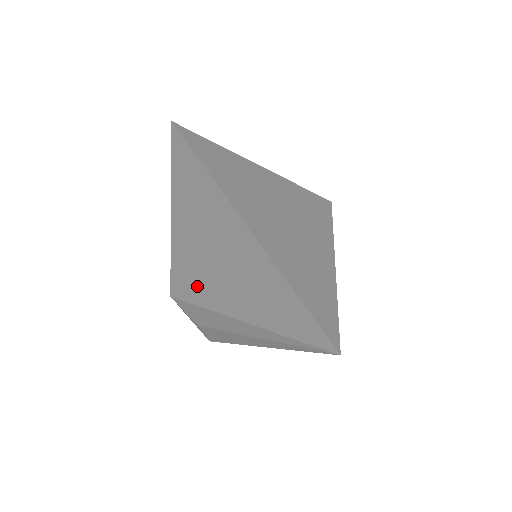
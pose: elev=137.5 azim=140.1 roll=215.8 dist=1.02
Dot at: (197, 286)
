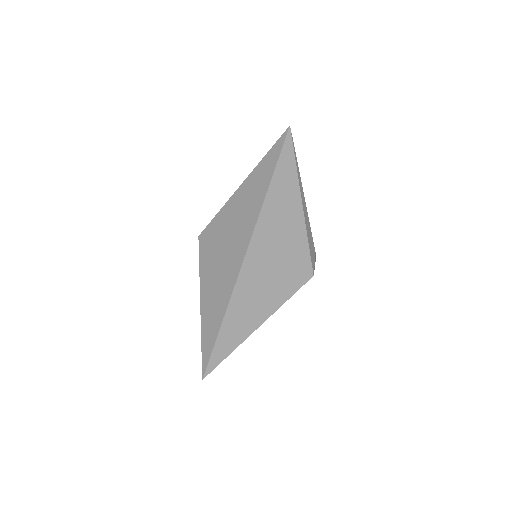
Dot at: (206, 259)
